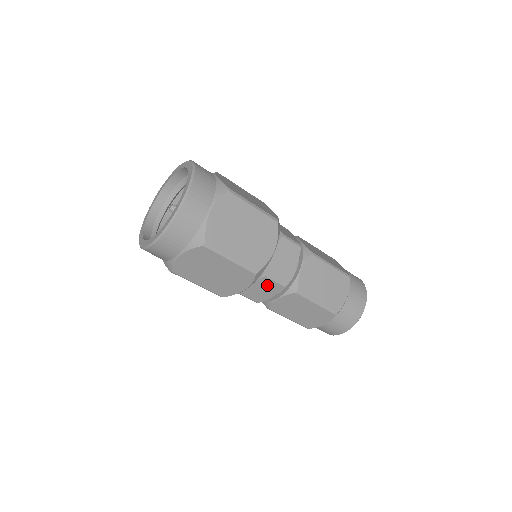
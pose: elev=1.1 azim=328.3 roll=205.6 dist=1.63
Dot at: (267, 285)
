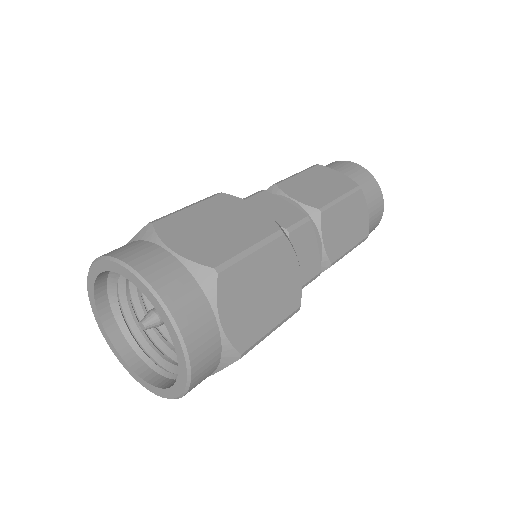
Dot at: occluded
